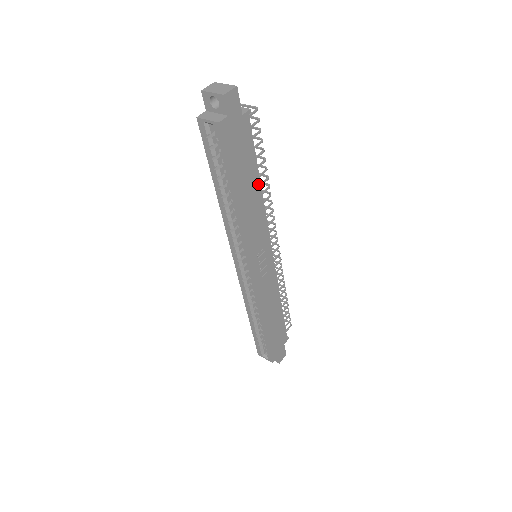
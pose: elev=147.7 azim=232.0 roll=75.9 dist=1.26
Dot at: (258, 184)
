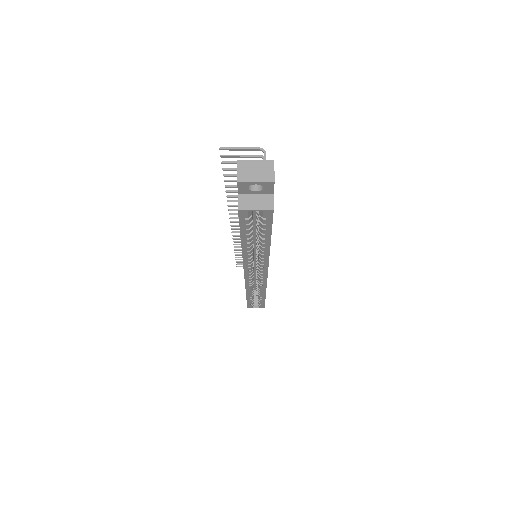
Dot at: occluded
